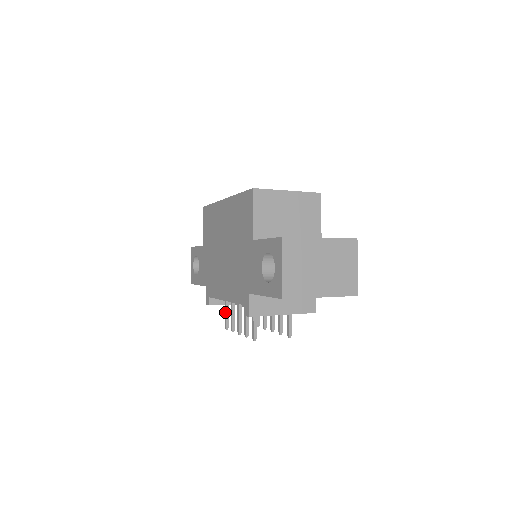
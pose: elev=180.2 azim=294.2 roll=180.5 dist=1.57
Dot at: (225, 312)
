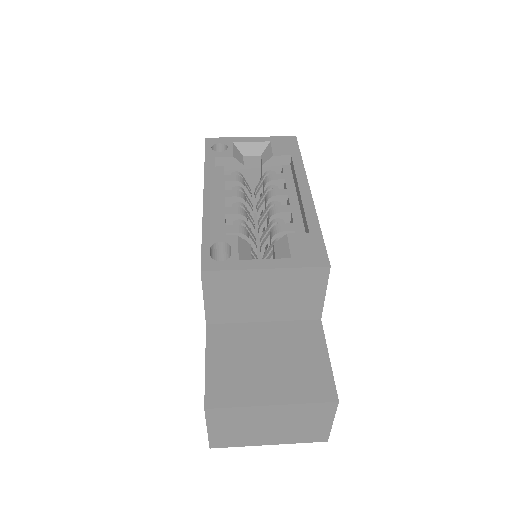
Dot at: occluded
